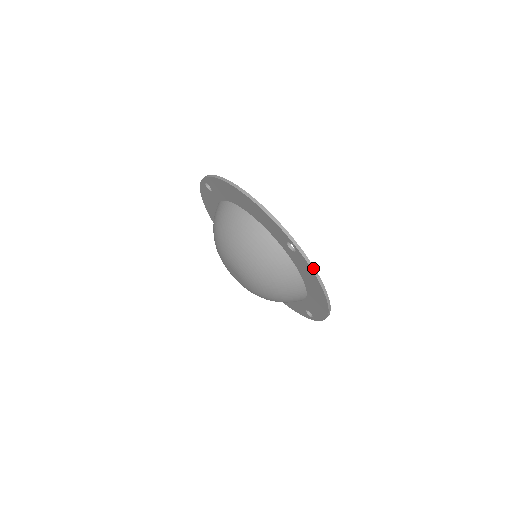
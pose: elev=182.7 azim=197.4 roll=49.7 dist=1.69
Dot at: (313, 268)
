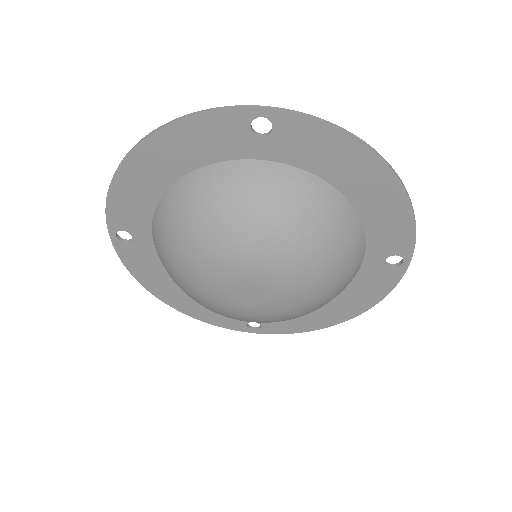
Dot at: (315, 118)
